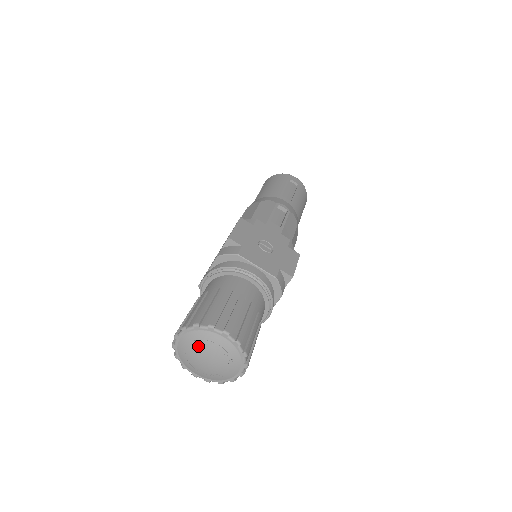
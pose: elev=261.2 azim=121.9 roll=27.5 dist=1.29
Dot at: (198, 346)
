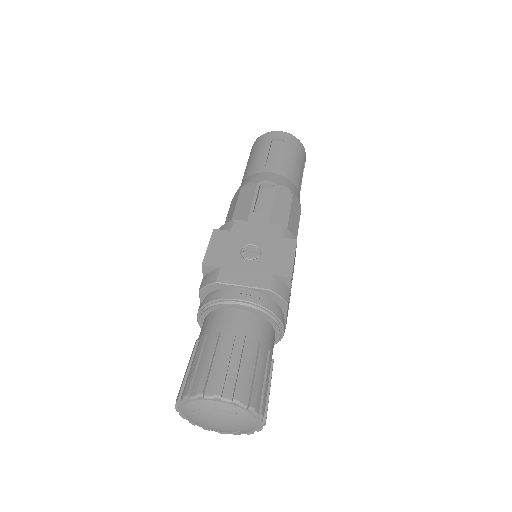
Dot at: (200, 415)
